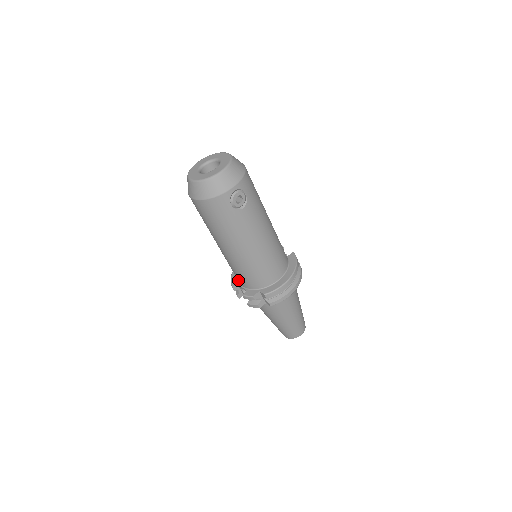
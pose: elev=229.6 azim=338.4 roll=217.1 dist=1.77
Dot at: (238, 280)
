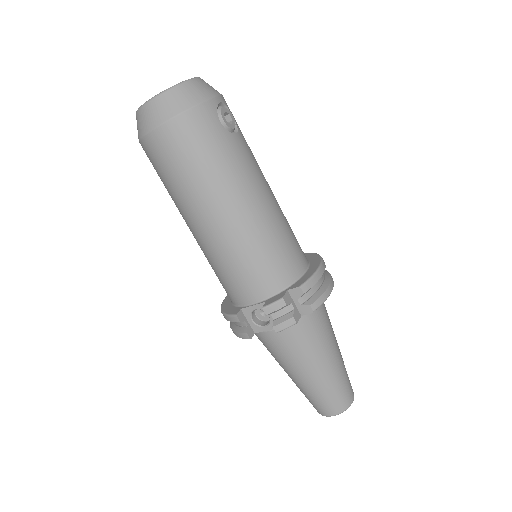
Dot at: (243, 296)
